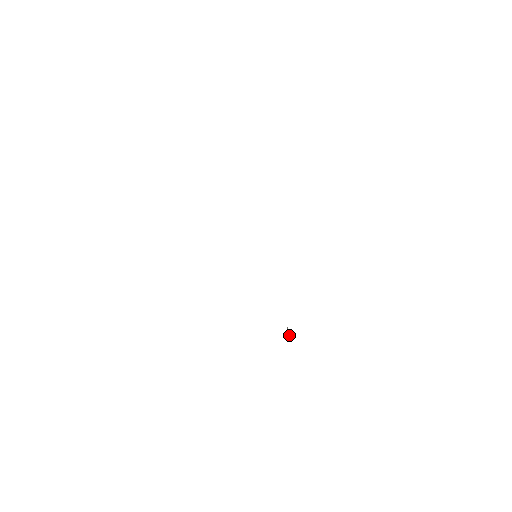
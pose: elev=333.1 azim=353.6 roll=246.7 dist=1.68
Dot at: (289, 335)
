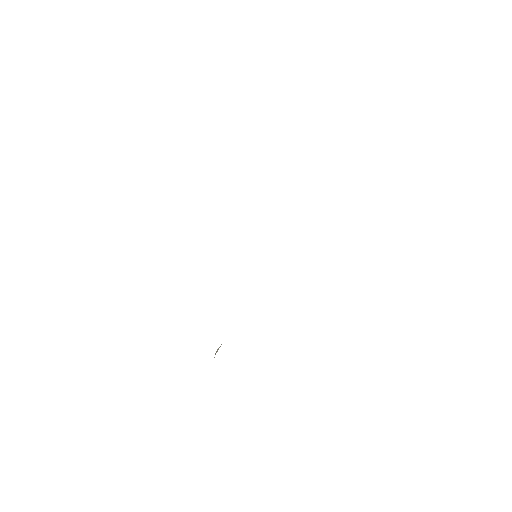
Dot at: occluded
